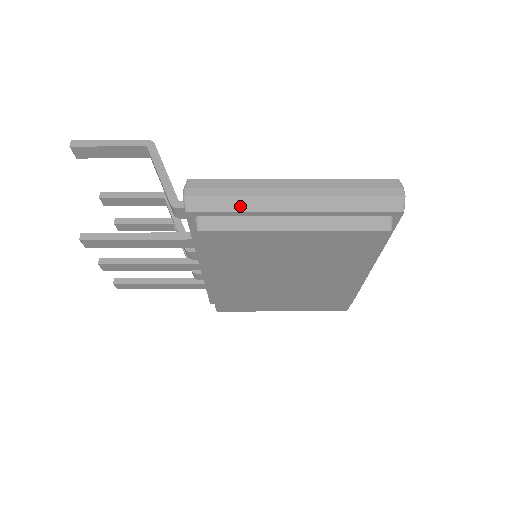
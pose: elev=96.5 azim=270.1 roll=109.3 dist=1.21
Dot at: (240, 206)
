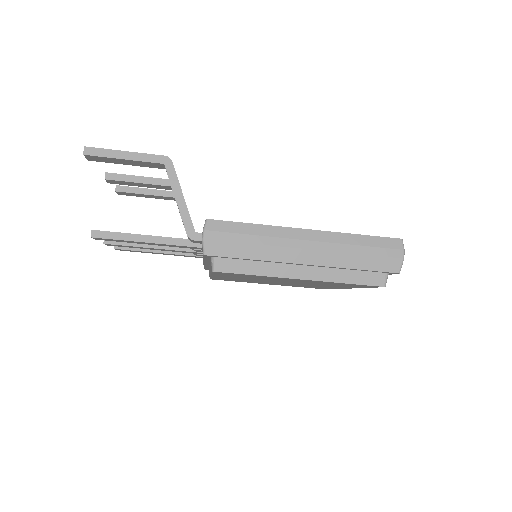
Dot at: (255, 254)
